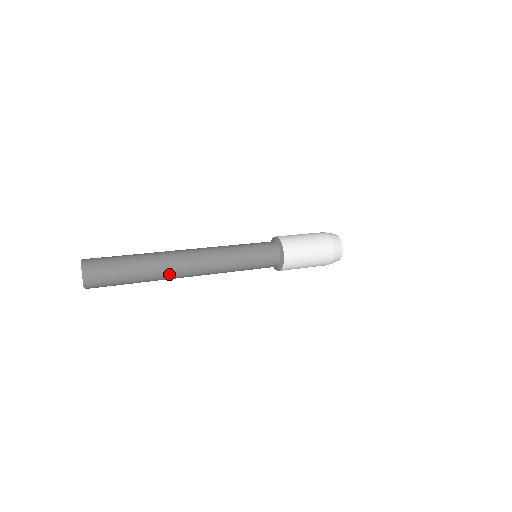
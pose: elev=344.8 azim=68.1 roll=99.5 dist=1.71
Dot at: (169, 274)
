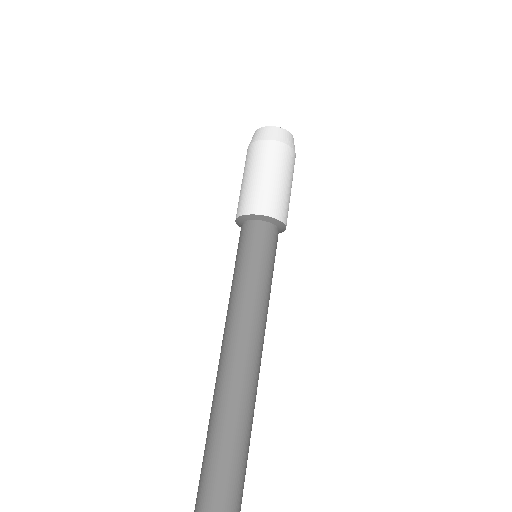
Dot at: occluded
